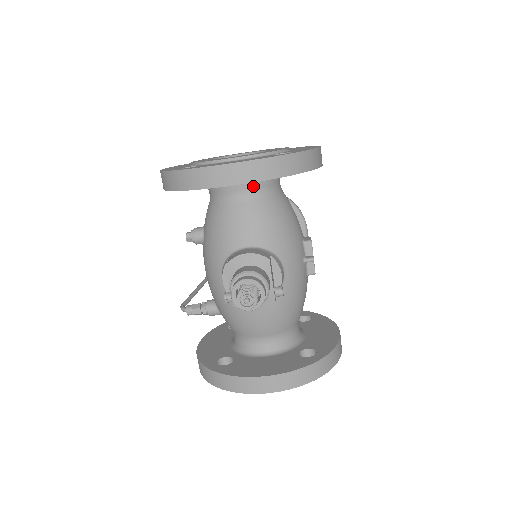
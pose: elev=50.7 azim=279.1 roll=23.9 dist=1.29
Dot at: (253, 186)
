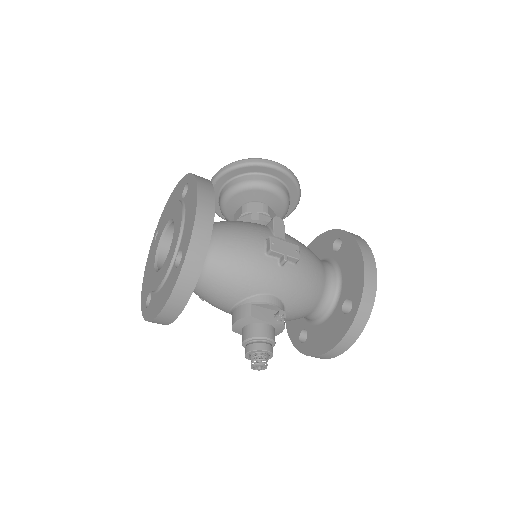
Dot at: occluded
